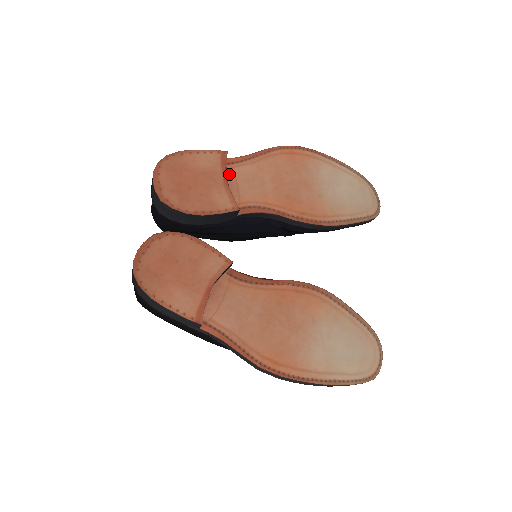
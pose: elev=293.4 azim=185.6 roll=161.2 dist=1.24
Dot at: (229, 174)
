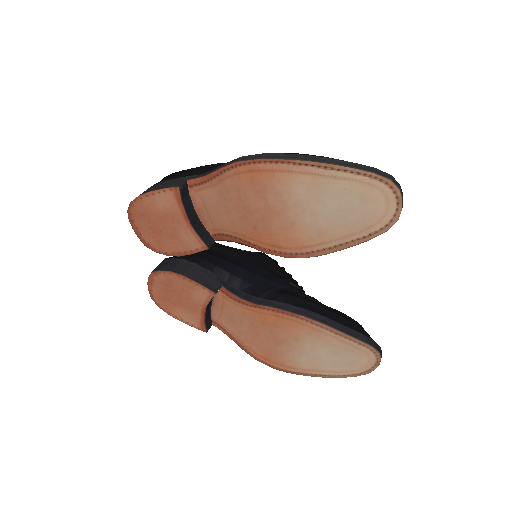
Dot at: (195, 199)
